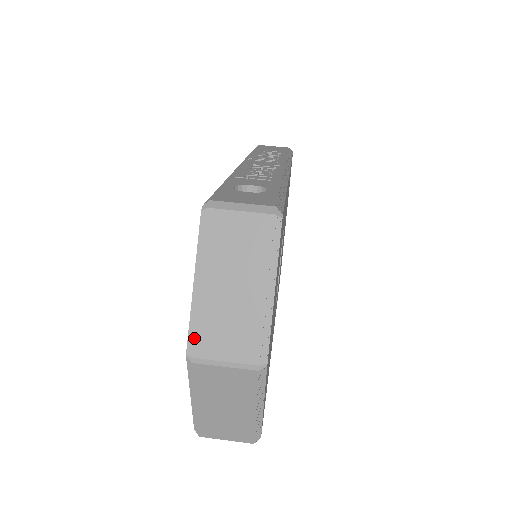
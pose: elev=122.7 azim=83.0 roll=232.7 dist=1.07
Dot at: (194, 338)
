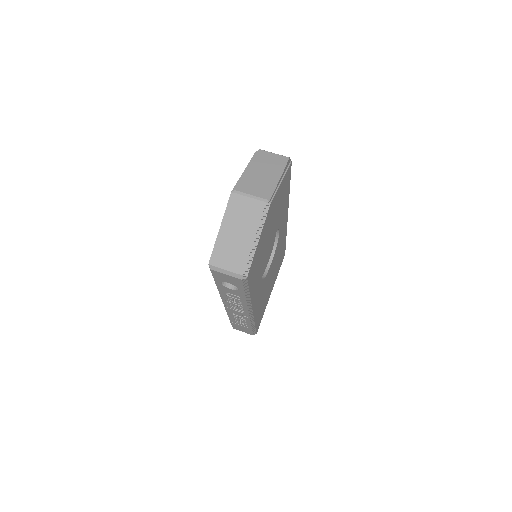
Dot at: (239, 184)
